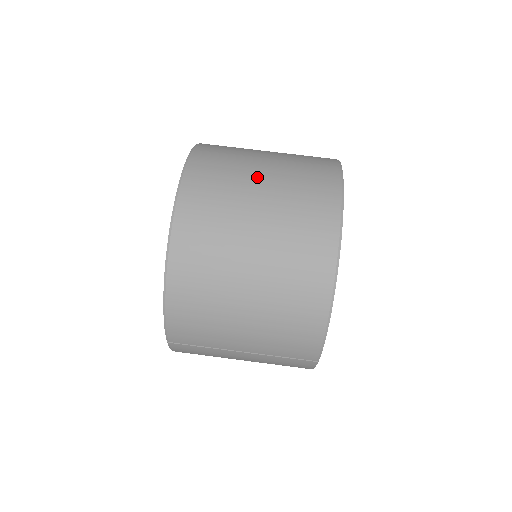
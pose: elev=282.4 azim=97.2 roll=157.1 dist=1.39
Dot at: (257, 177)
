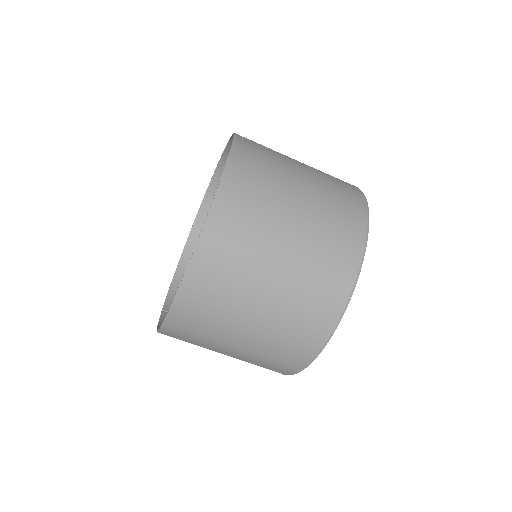
Dot at: (256, 304)
